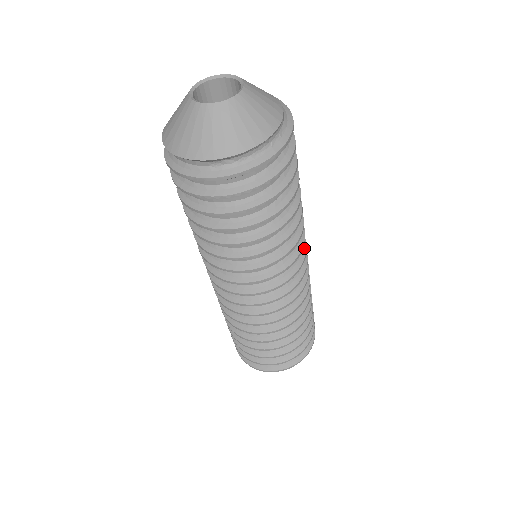
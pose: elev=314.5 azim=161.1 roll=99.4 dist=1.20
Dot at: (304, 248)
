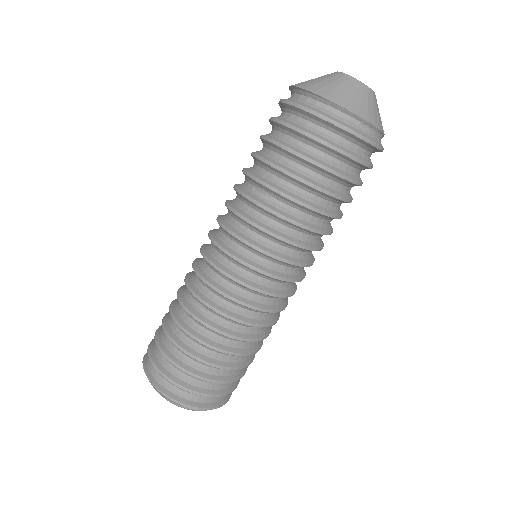
Dot at: occluded
